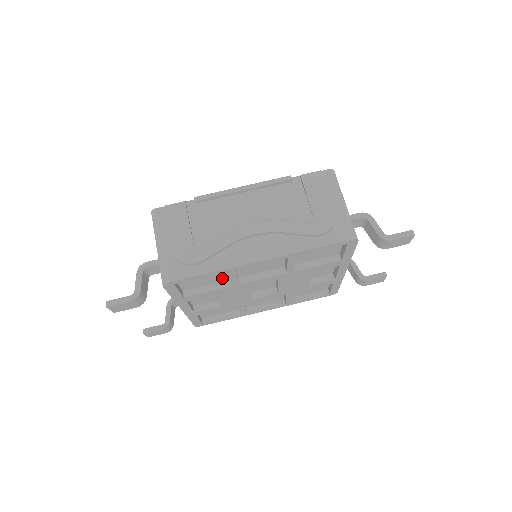
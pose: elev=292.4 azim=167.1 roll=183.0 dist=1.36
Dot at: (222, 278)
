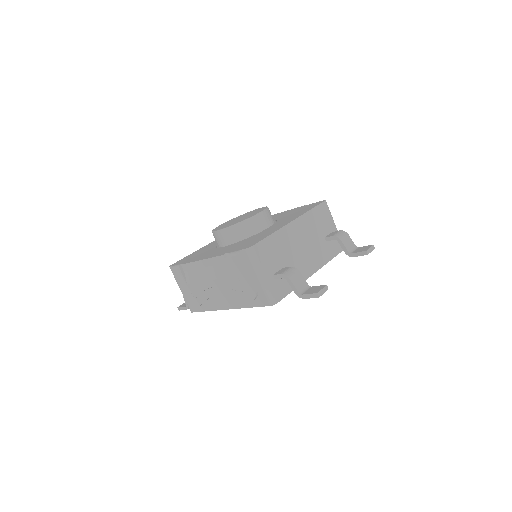
Dot at: occluded
